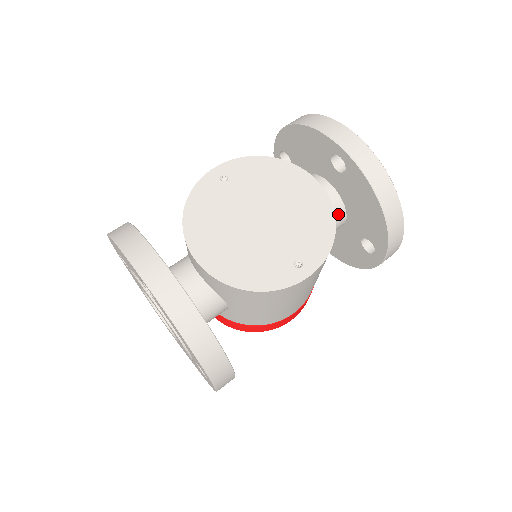
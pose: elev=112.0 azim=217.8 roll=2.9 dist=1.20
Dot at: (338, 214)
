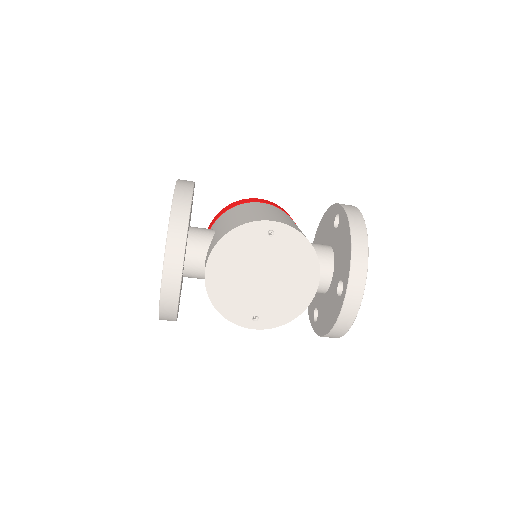
Dot at: (318, 292)
